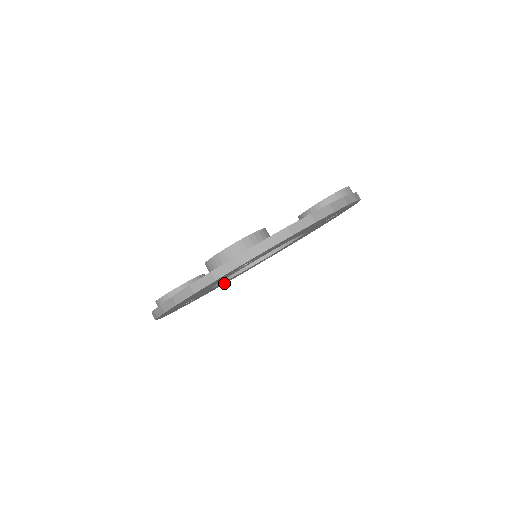
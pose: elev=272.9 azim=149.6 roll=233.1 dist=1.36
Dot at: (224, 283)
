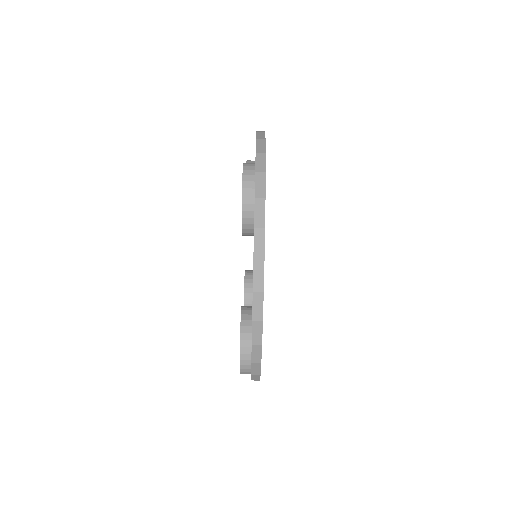
Dot at: occluded
